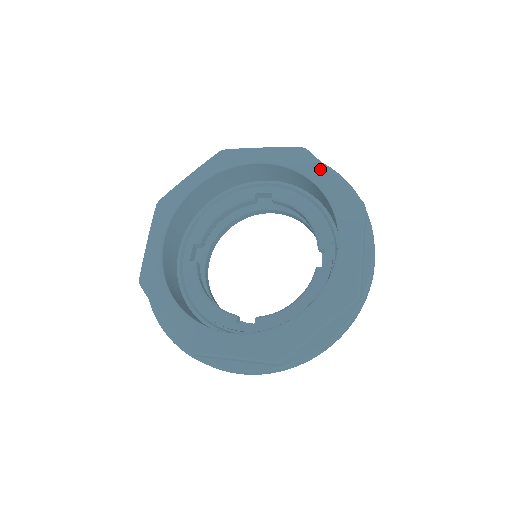
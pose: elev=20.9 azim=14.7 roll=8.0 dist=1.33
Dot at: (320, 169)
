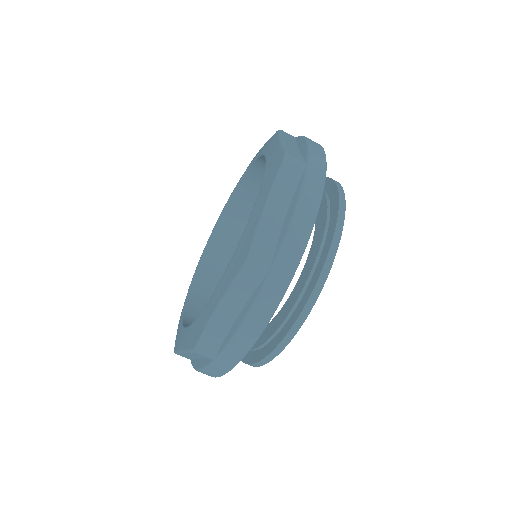
Dot at: (275, 142)
